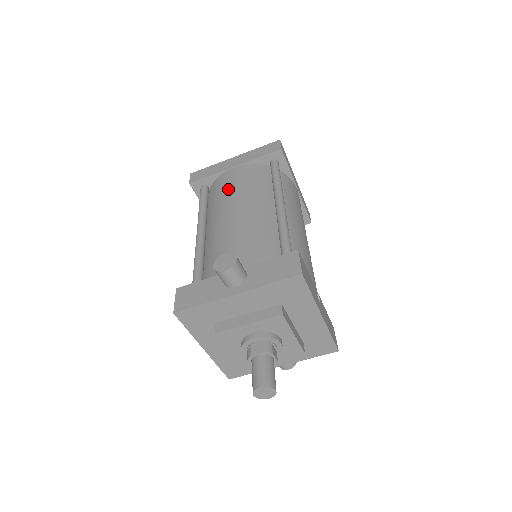
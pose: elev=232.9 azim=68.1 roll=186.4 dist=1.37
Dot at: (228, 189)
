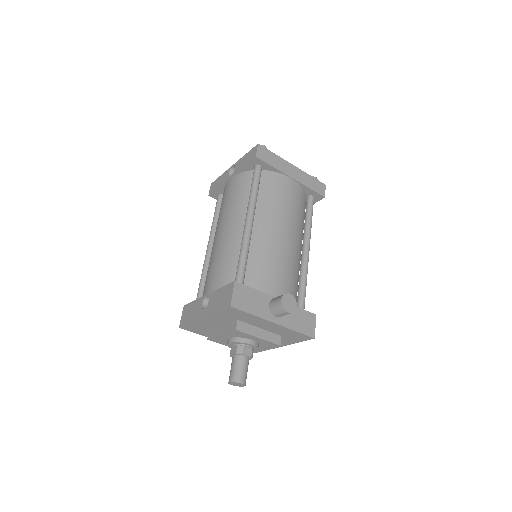
Dot at: (284, 201)
